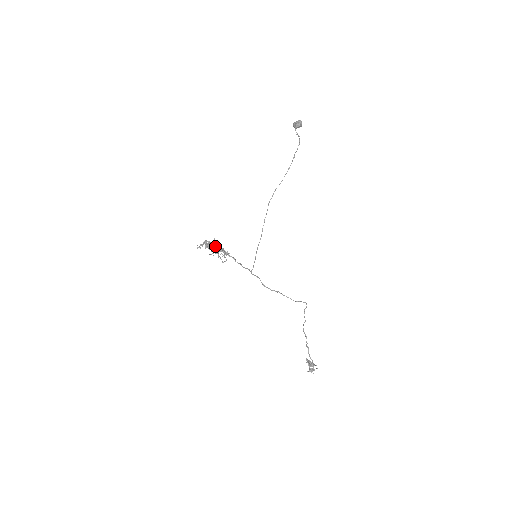
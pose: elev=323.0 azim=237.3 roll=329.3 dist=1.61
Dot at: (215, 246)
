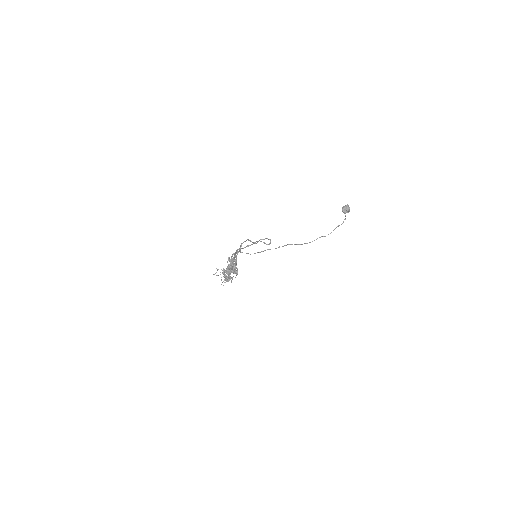
Dot at: occluded
